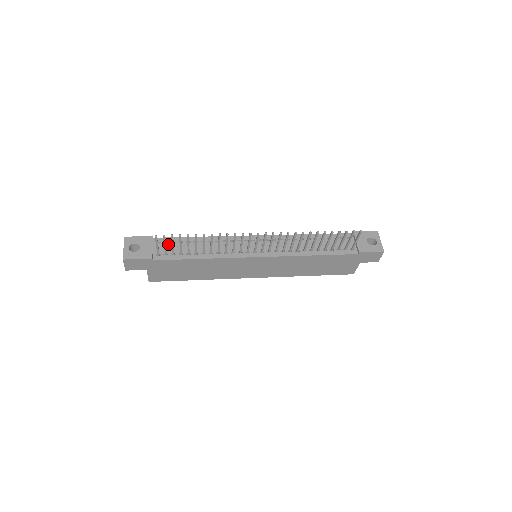
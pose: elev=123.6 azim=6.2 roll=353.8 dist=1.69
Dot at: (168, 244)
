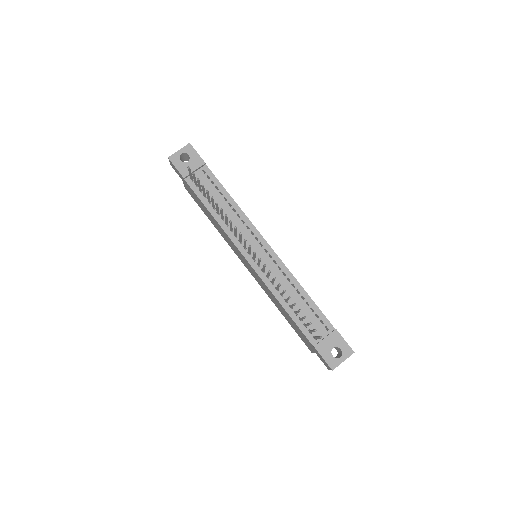
Dot at: (208, 180)
